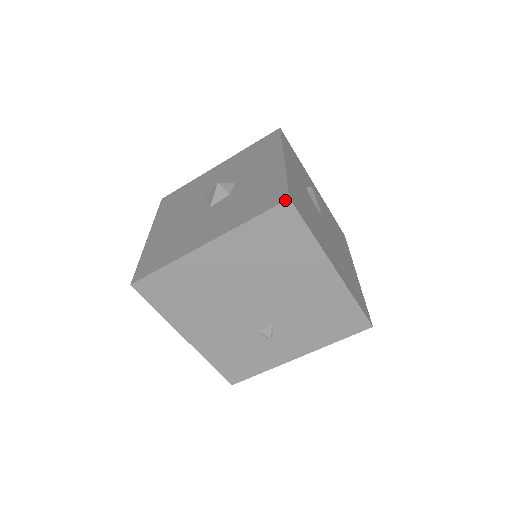
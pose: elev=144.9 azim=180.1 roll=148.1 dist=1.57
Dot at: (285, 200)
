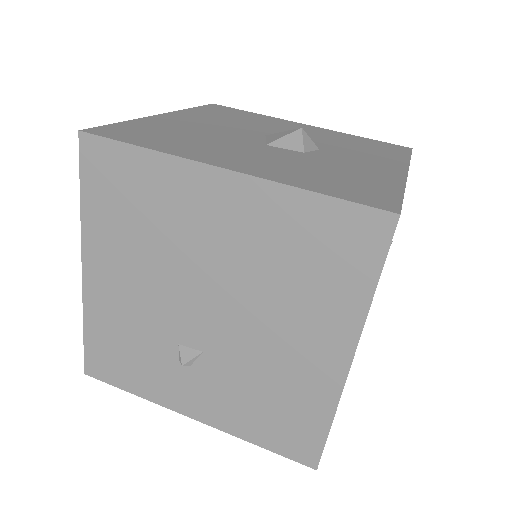
Dot at: (392, 211)
